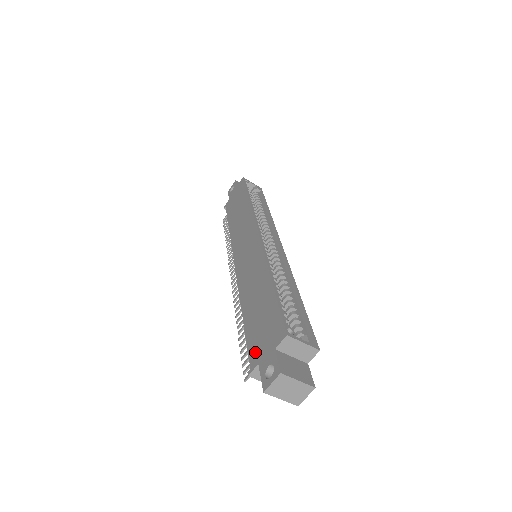
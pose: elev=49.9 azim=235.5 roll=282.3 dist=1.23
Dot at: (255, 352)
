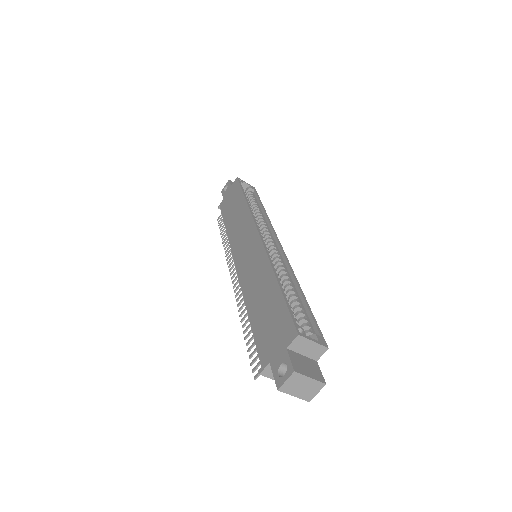
Dot at: (265, 351)
